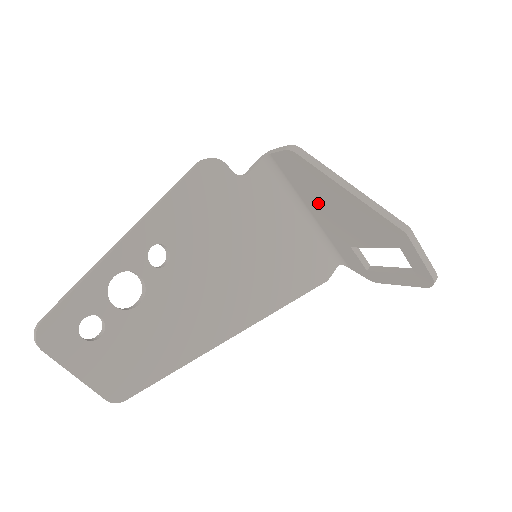
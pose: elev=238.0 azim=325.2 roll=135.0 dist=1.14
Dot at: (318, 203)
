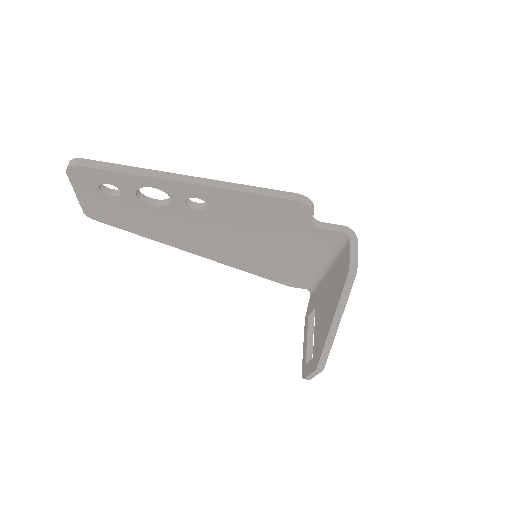
Dot at: (330, 284)
